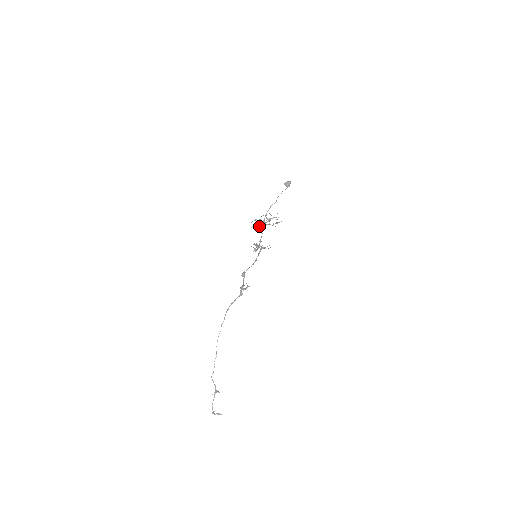
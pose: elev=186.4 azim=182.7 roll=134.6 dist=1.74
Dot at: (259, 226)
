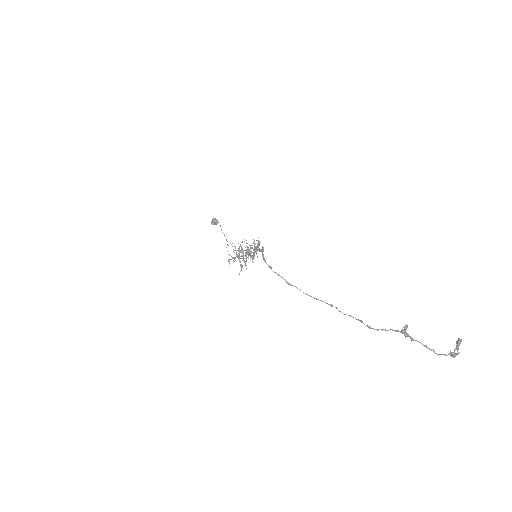
Dot at: occluded
